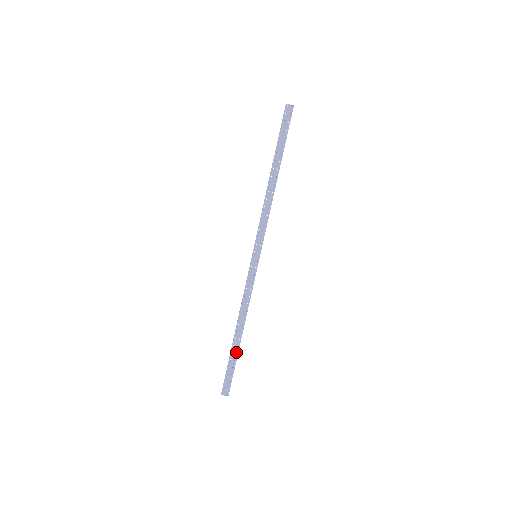
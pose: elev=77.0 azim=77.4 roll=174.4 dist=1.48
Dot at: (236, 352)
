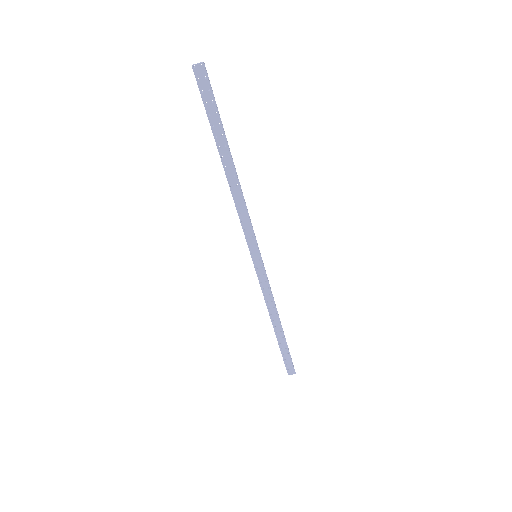
Dot at: (283, 342)
